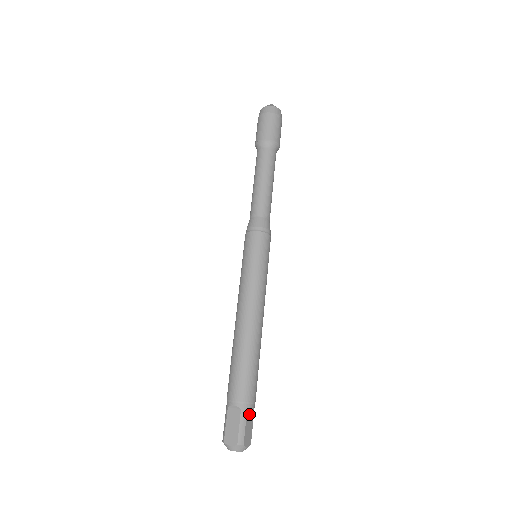
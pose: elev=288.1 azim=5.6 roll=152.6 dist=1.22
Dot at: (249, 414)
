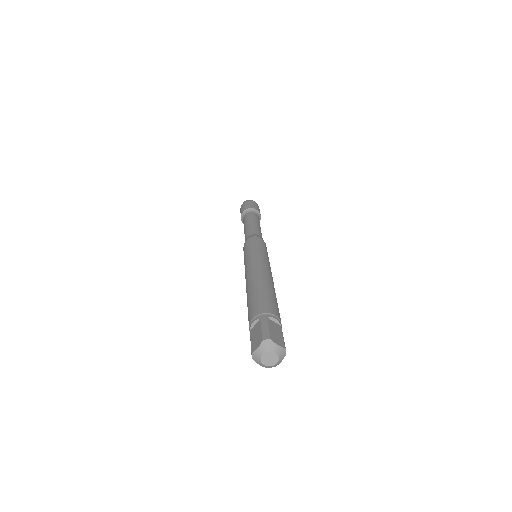
Dot at: (273, 324)
